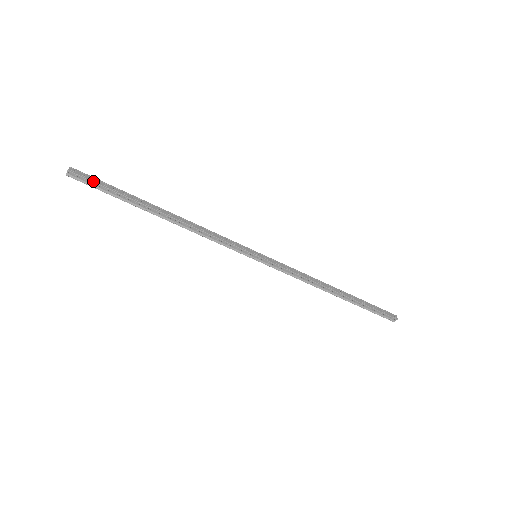
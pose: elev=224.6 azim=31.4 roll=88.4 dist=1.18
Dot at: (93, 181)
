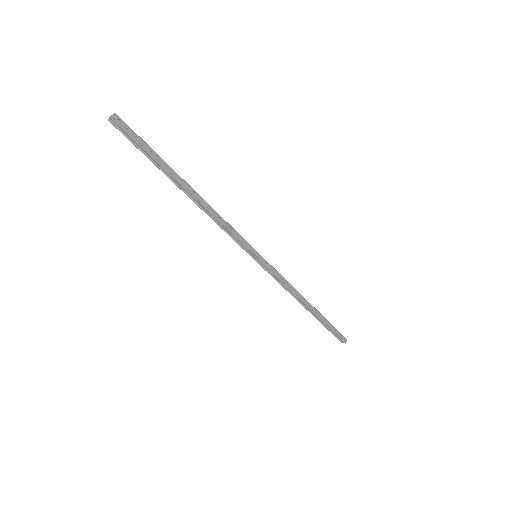
Dot at: (133, 138)
